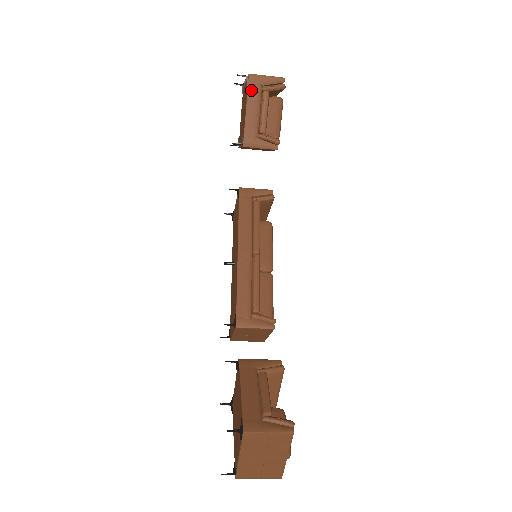
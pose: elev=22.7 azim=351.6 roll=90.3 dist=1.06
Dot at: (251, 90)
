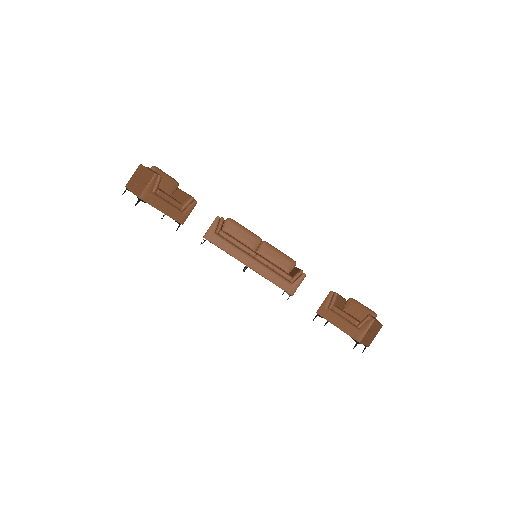
Dot at: (151, 202)
